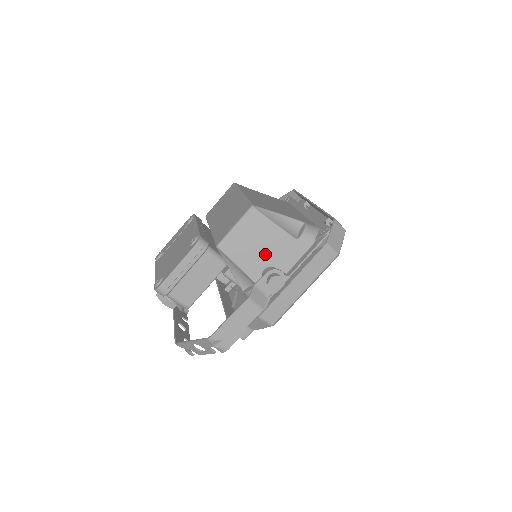
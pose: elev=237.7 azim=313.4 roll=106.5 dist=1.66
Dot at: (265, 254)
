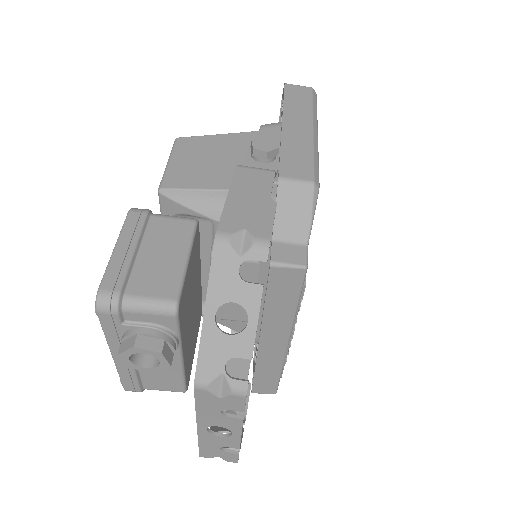
Dot at: (232, 160)
